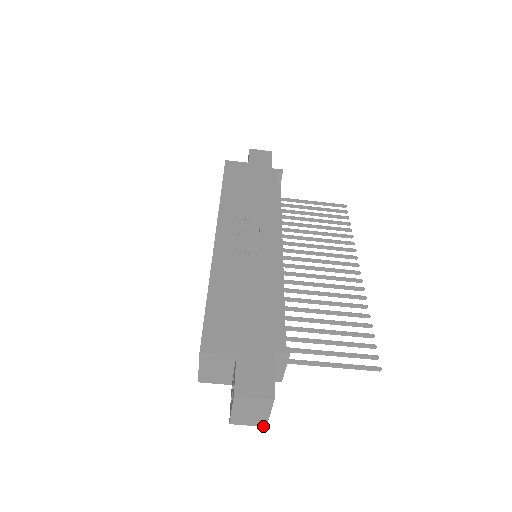
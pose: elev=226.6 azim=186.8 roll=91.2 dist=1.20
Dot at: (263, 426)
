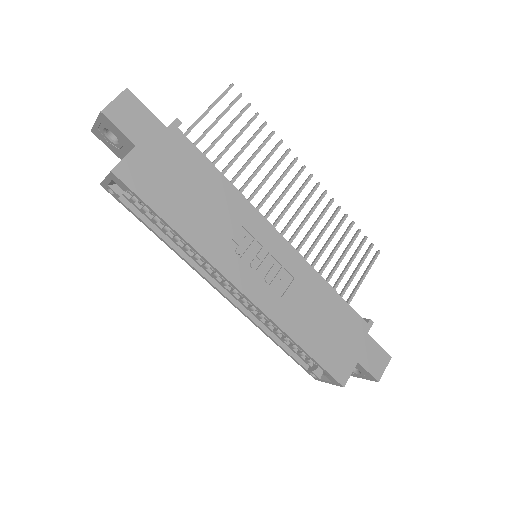
Dot at: occluded
